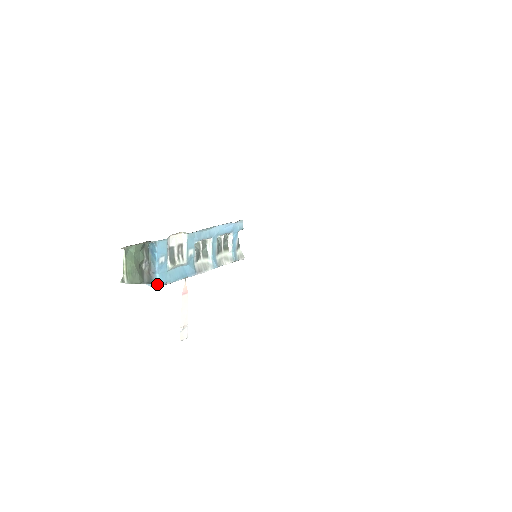
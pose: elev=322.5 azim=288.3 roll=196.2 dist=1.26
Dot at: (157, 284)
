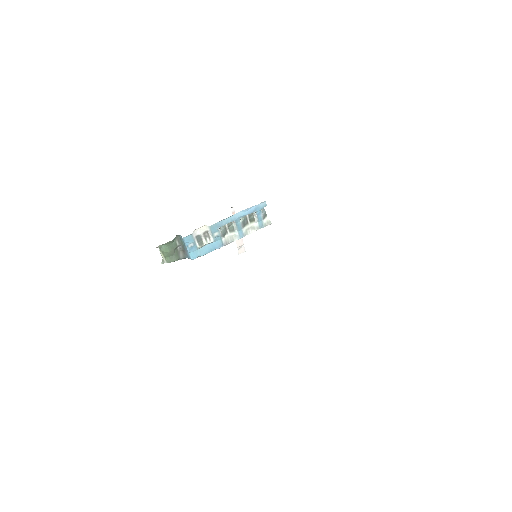
Dot at: (191, 258)
